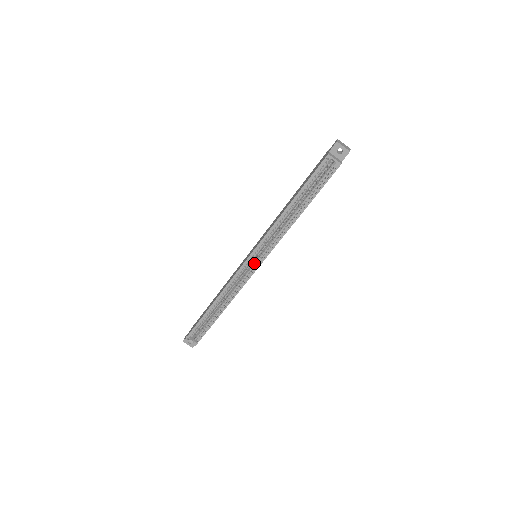
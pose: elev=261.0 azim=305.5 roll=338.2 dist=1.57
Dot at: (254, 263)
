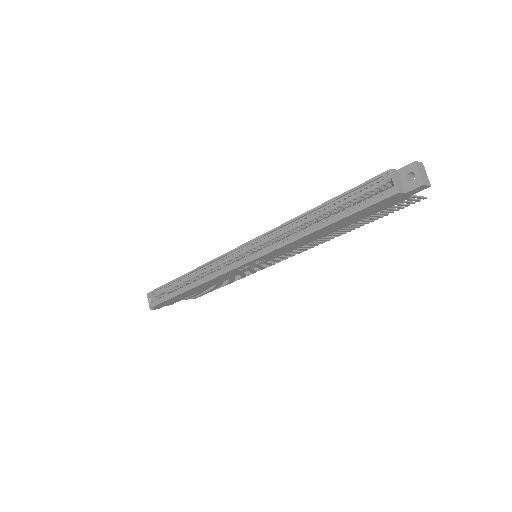
Dot at: (243, 258)
